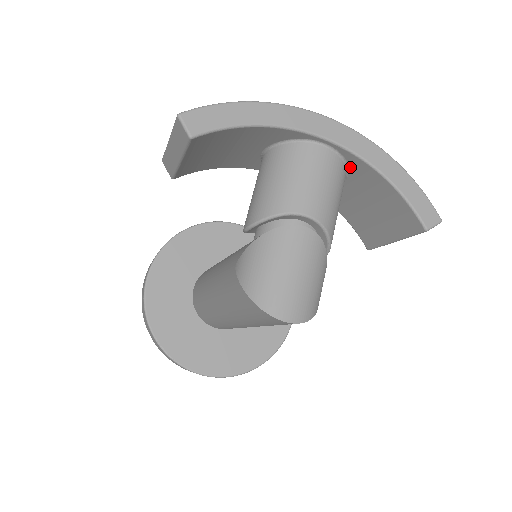
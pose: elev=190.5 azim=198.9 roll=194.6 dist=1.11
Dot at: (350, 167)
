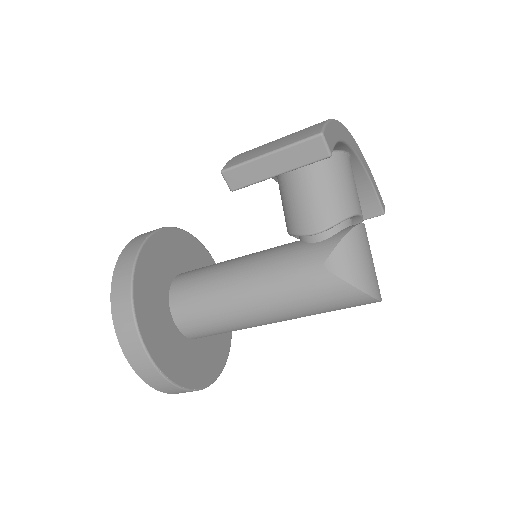
Dot at: occluded
